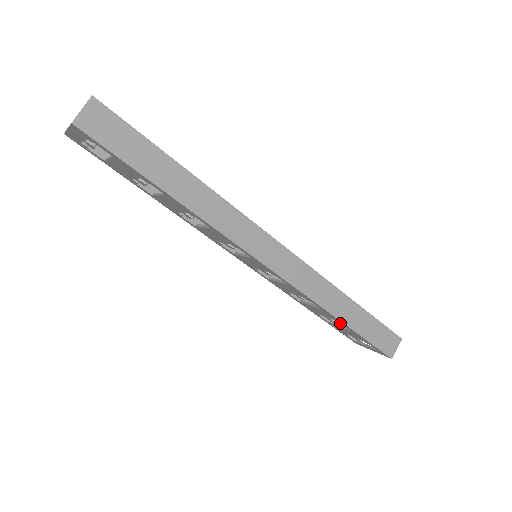
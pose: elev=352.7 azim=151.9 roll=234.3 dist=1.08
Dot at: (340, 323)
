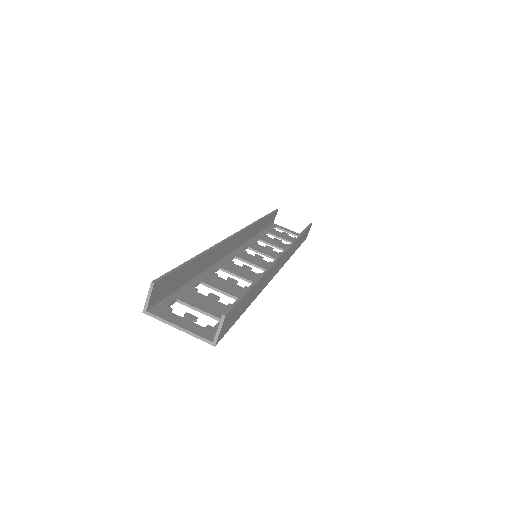
Dot at: occluded
